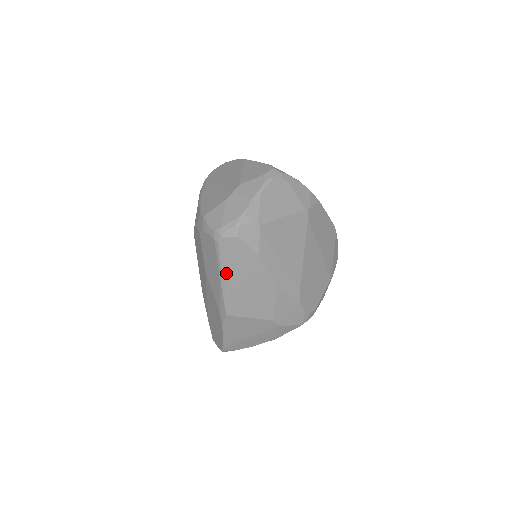
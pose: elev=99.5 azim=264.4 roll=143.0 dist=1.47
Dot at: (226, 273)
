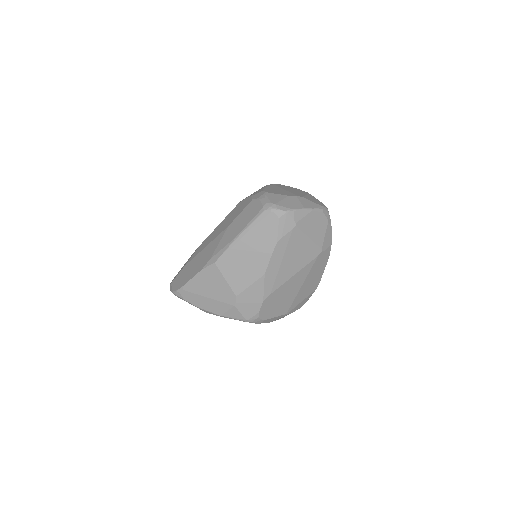
Dot at: (247, 234)
